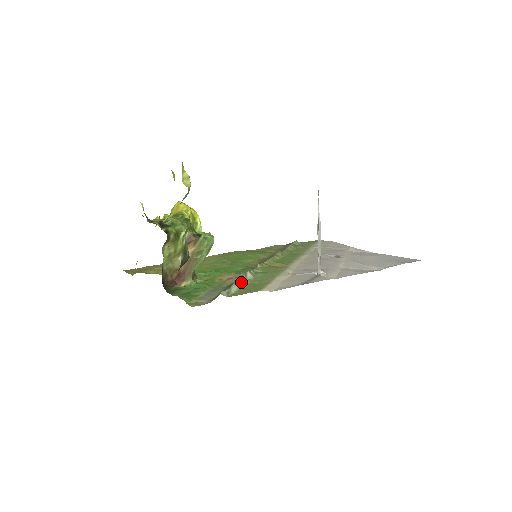
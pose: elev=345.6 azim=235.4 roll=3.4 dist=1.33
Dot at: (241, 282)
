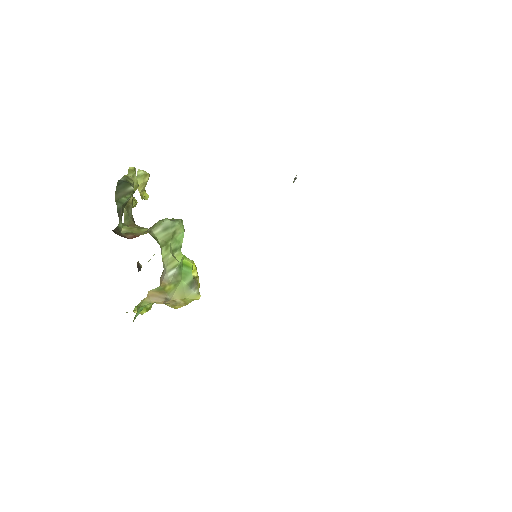
Dot at: occluded
